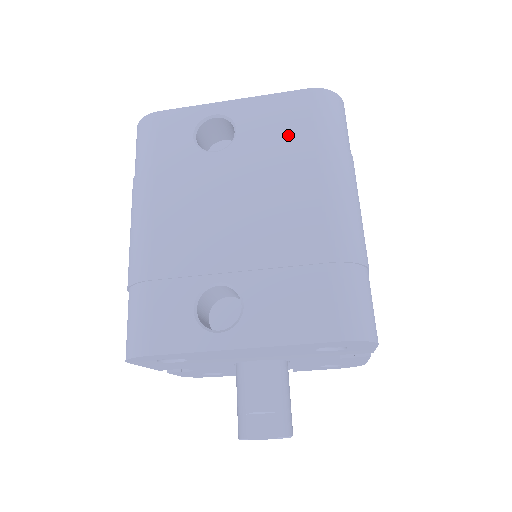
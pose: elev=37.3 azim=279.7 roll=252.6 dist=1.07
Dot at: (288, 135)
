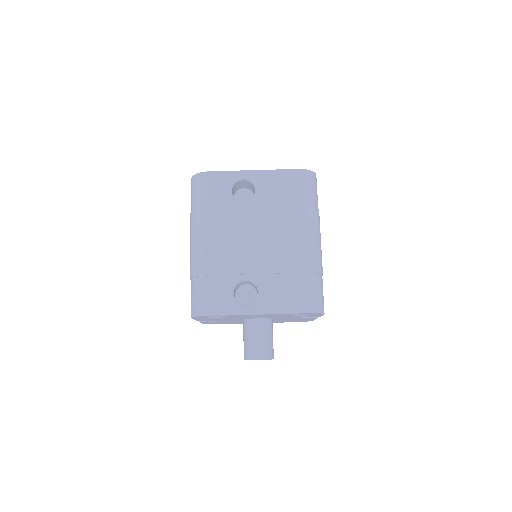
Dot at: (286, 197)
